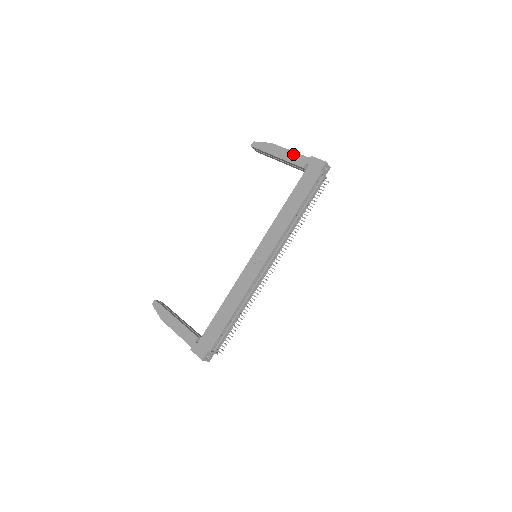
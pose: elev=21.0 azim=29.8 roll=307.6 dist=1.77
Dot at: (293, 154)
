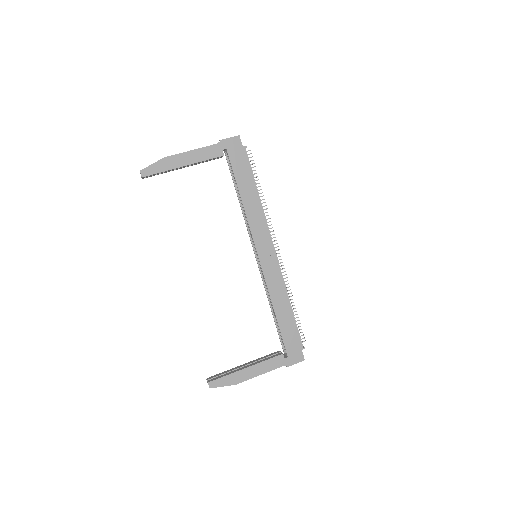
Dot at: (200, 151)
